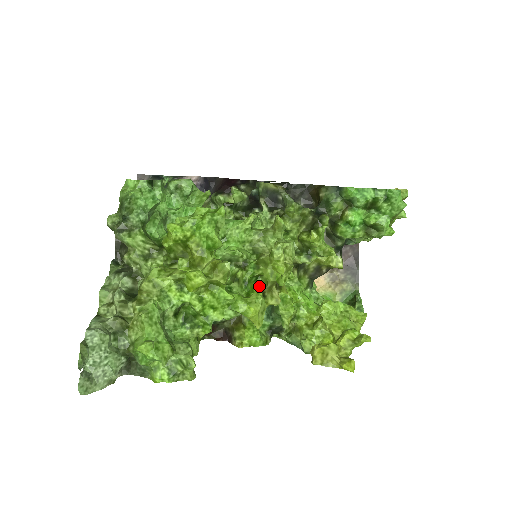
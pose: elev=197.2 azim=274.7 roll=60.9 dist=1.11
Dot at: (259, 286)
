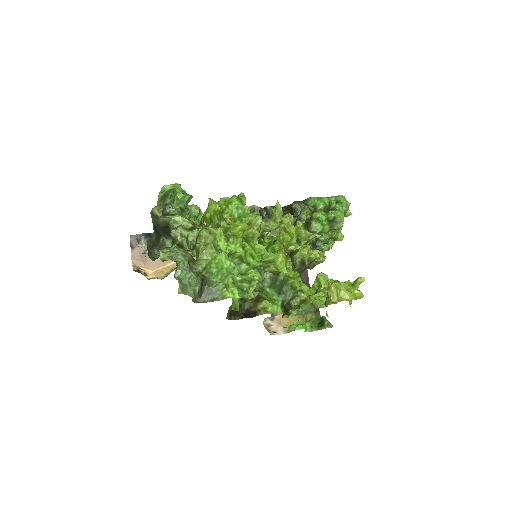
Dot at: (279, 244)
